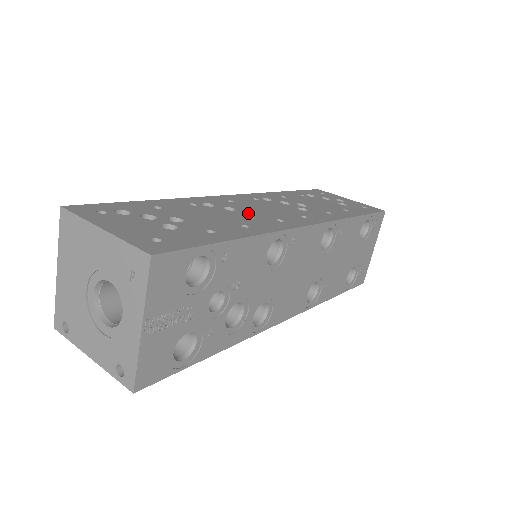
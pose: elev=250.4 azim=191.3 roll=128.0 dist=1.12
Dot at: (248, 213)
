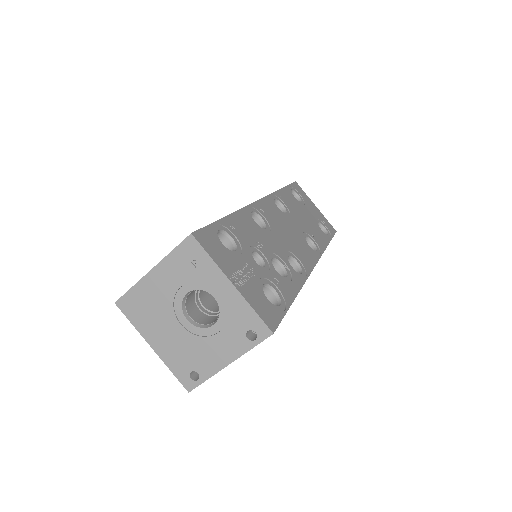
Dot at: occluded
